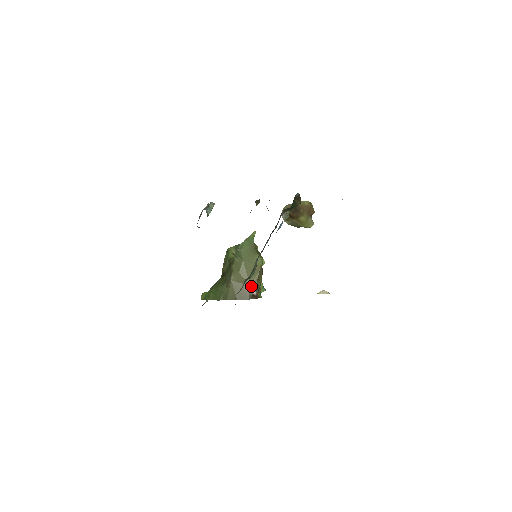
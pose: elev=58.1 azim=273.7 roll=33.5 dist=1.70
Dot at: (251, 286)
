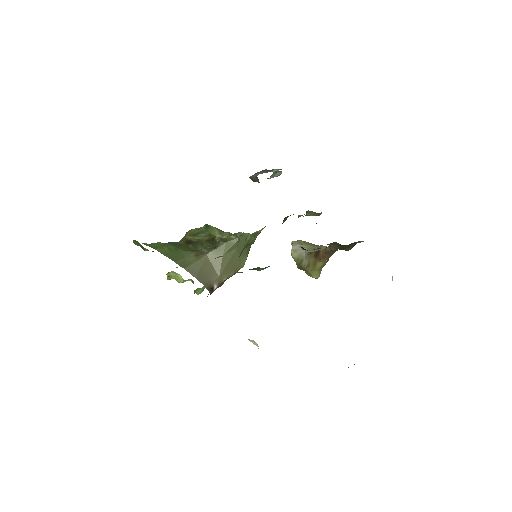
Dot at: (220, 278)
